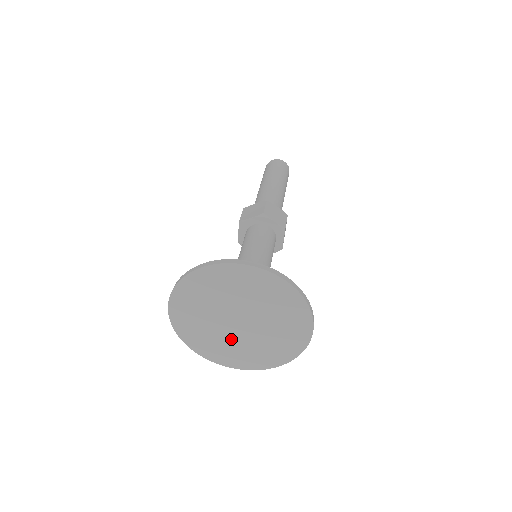
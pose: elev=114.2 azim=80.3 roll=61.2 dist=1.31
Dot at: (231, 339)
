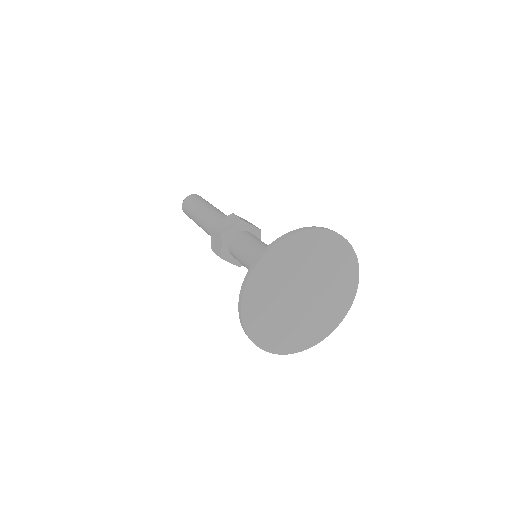
Dot at: (295, 318)
